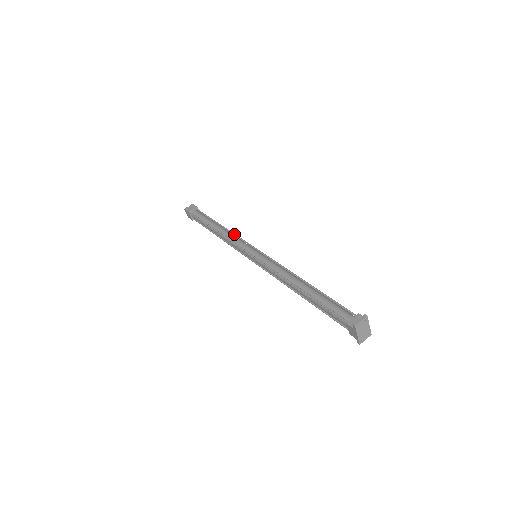
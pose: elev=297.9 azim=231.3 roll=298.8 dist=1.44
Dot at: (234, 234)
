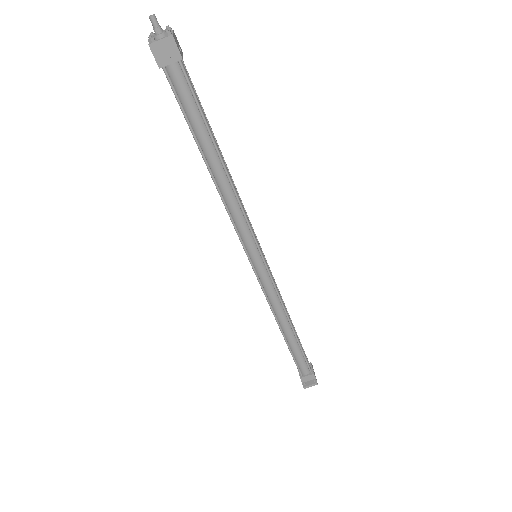
Dot at: (240, 206)
